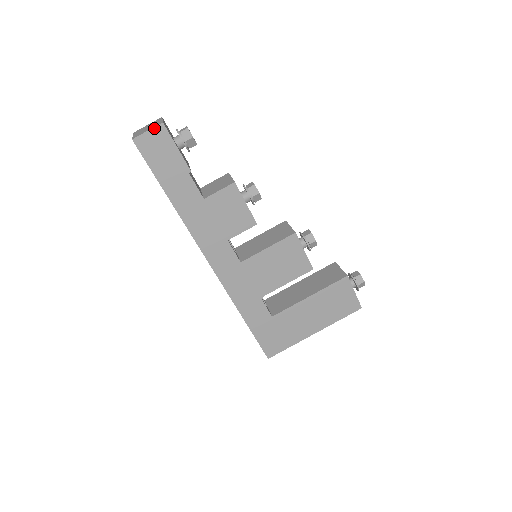
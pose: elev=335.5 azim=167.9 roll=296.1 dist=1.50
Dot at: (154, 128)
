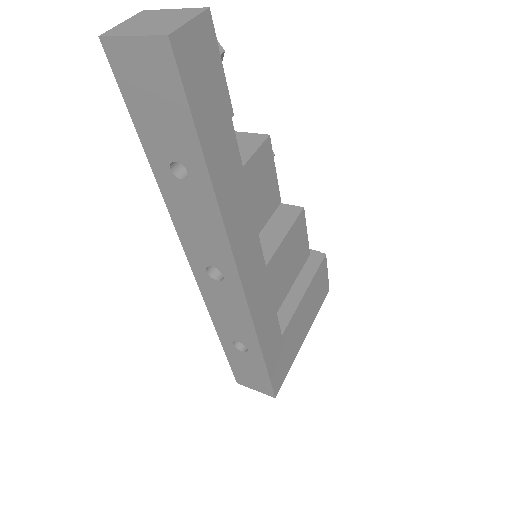
Dot at: (198, 17)
